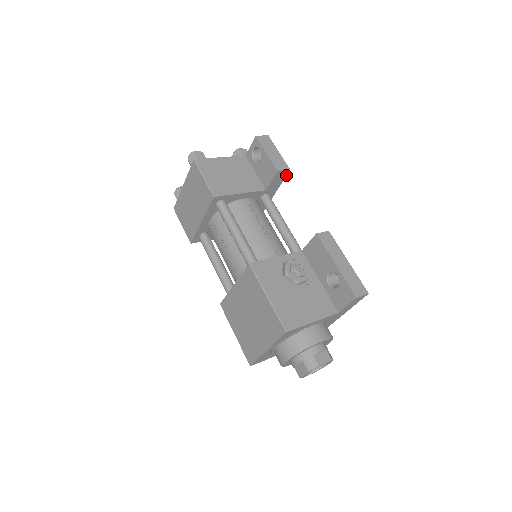
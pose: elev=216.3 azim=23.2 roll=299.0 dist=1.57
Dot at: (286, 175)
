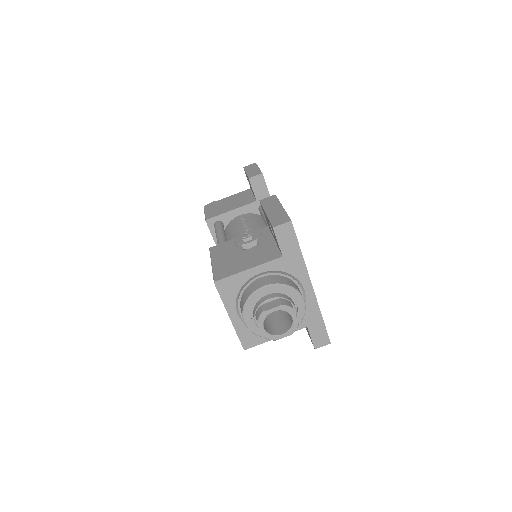
Dot at: (264, 180)
